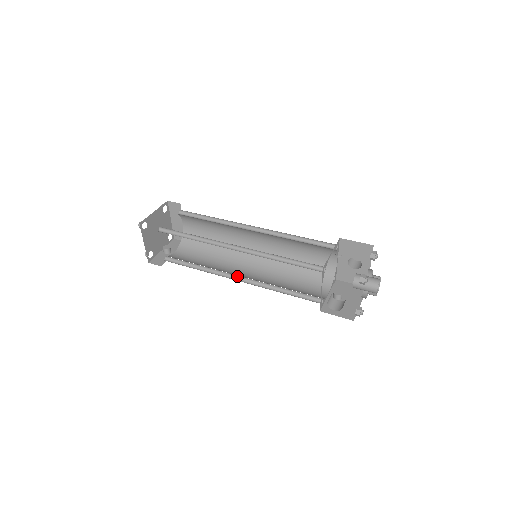
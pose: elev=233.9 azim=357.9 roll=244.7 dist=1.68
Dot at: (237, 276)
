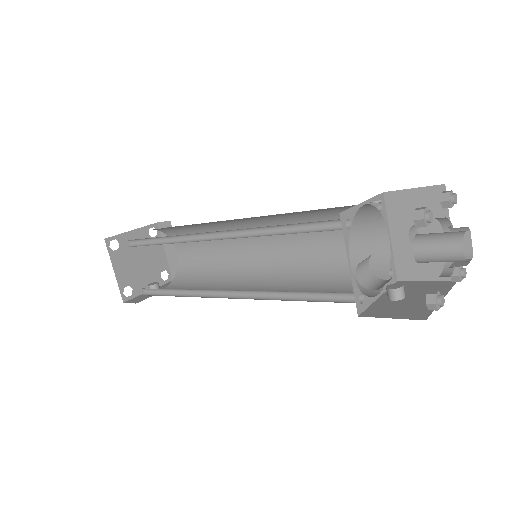
Dot at: (229, 292)
